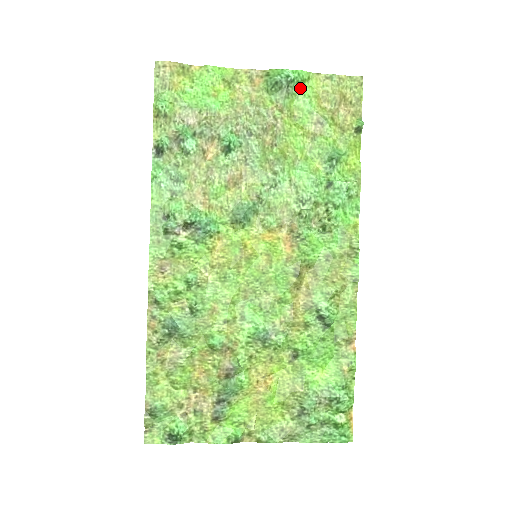
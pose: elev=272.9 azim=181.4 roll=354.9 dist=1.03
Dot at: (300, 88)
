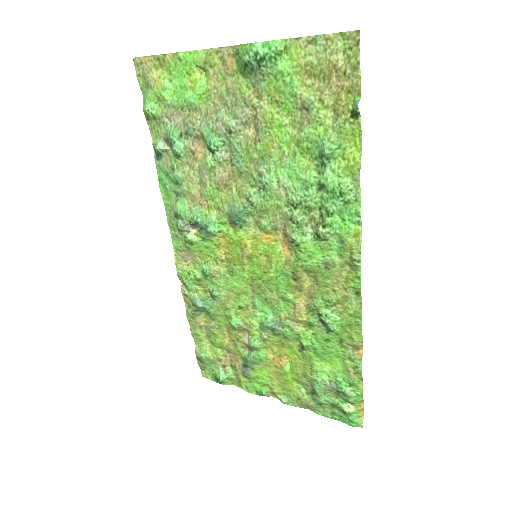
Dot at: (276, 64)
